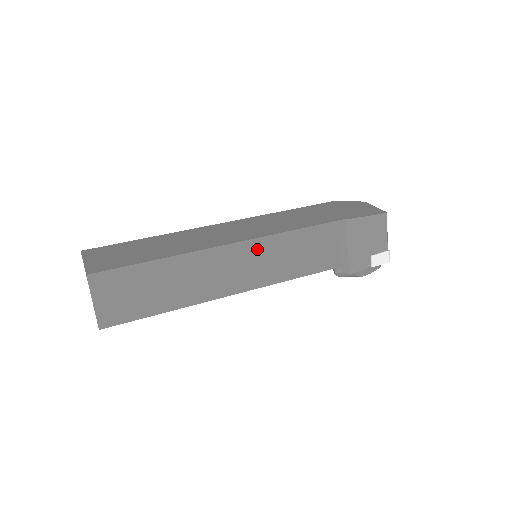
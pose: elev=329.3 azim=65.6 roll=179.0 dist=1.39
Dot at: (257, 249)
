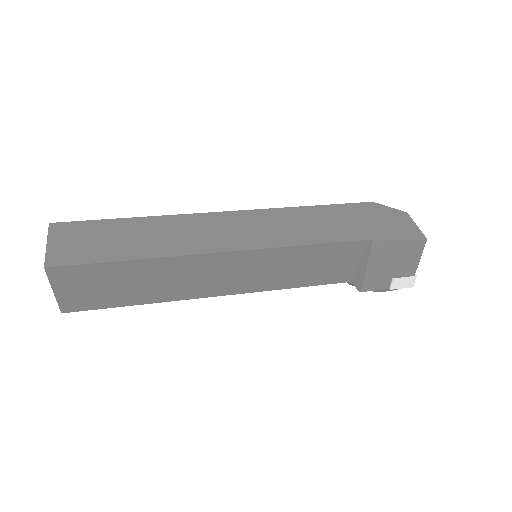
Dot at: (255, 259)
